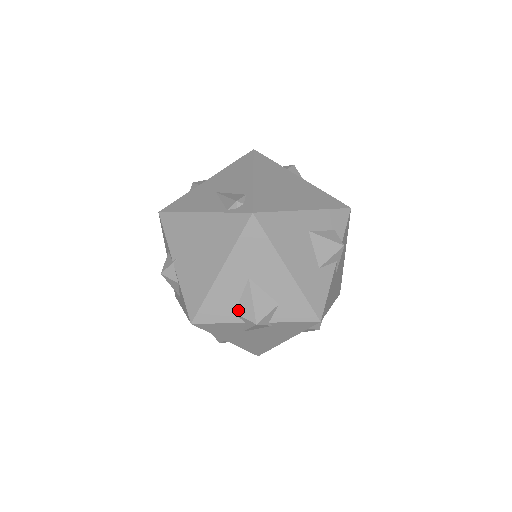
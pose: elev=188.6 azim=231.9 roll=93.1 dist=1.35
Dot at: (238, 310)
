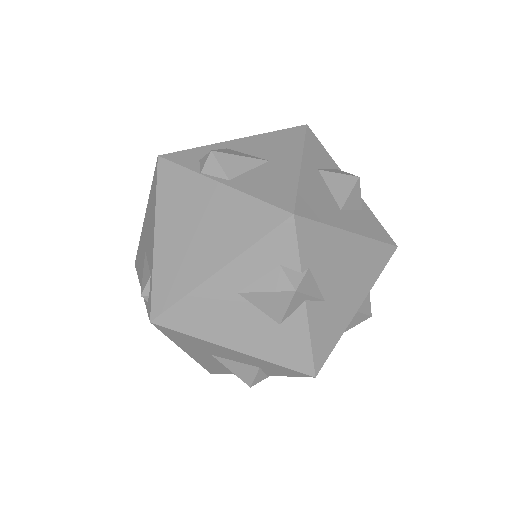
Dot at: occluded
